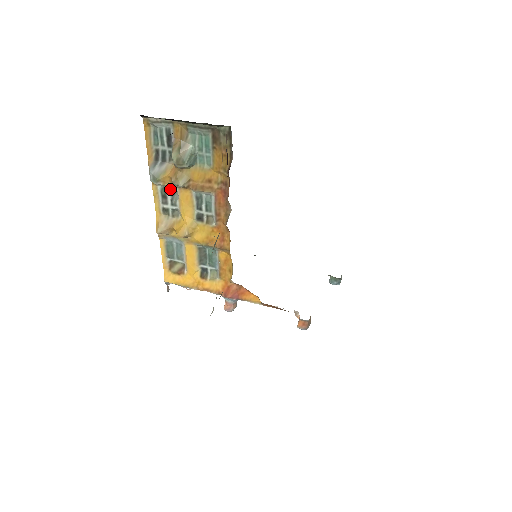
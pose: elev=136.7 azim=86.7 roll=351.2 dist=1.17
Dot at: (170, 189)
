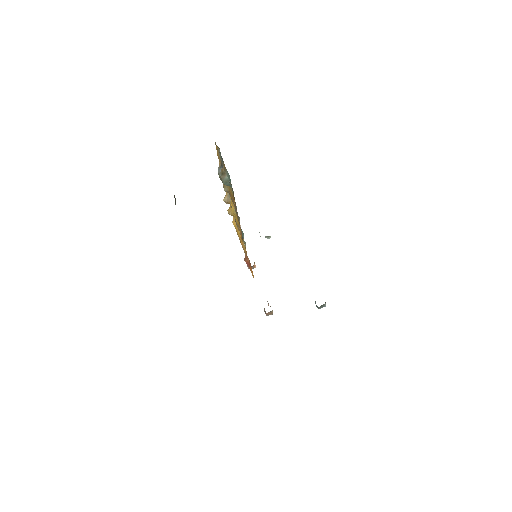
Dot at: occluded
